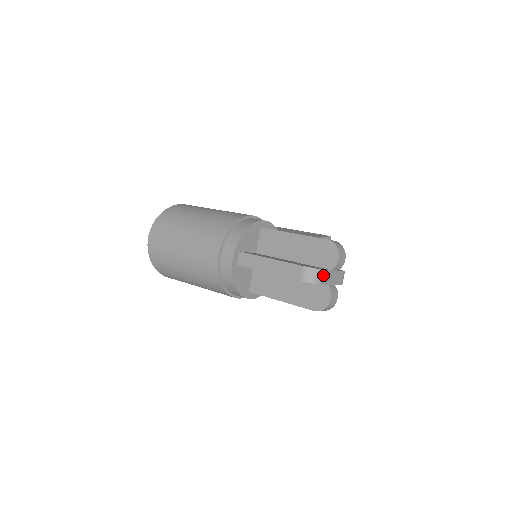
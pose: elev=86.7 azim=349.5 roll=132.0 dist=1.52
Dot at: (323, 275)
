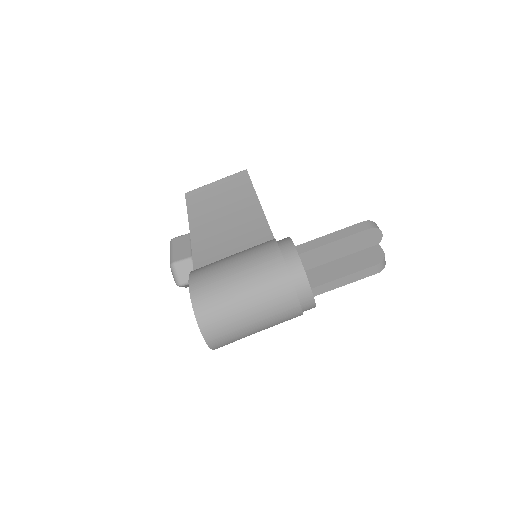
Dot at: occluded
